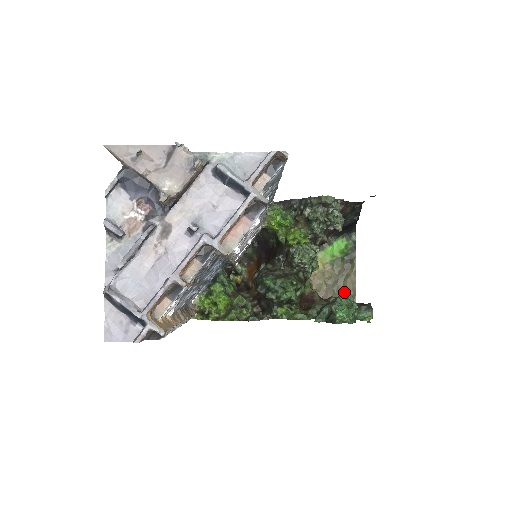
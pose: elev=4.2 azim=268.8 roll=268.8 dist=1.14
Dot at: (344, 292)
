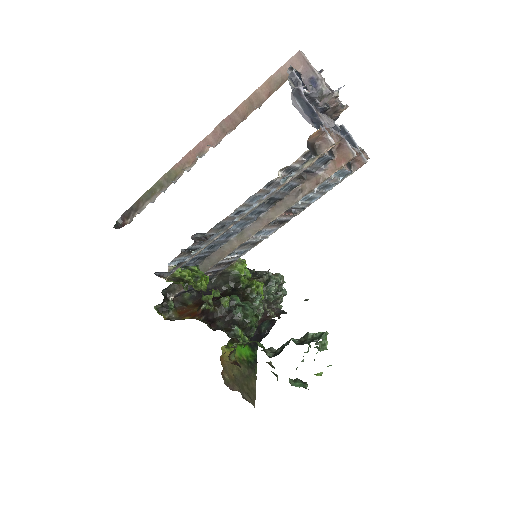
Dot at: occluded
